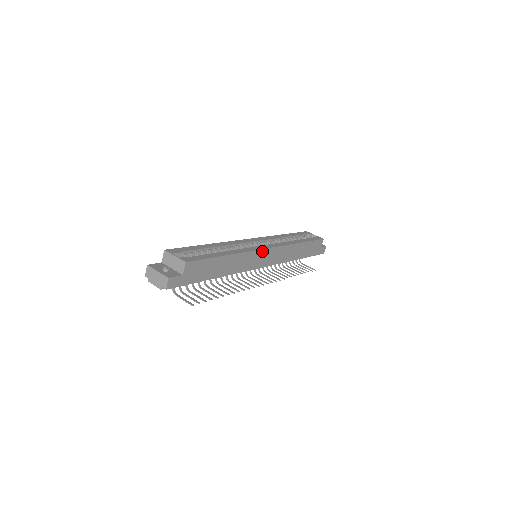
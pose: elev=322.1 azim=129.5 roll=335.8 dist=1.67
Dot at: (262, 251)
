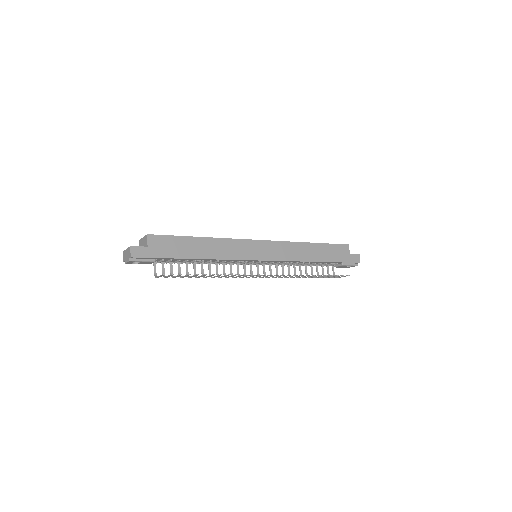
Dot at: (251, 242)
